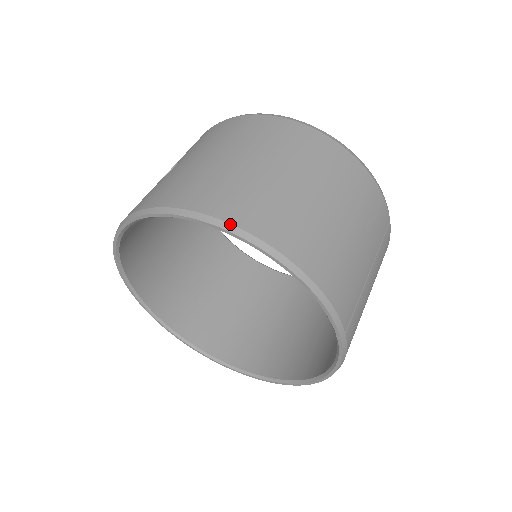
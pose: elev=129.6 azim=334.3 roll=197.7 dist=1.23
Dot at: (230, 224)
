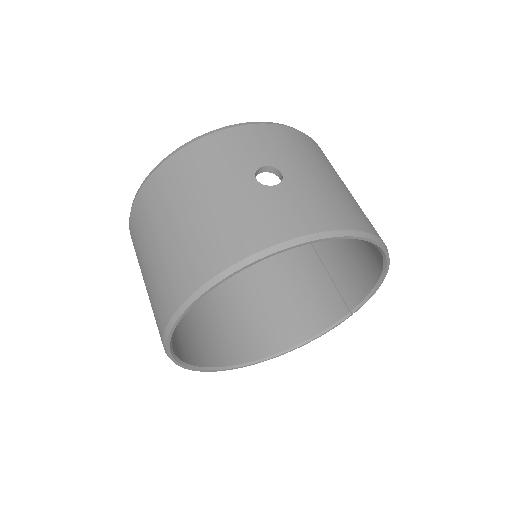
Dot at: (386, 246)
